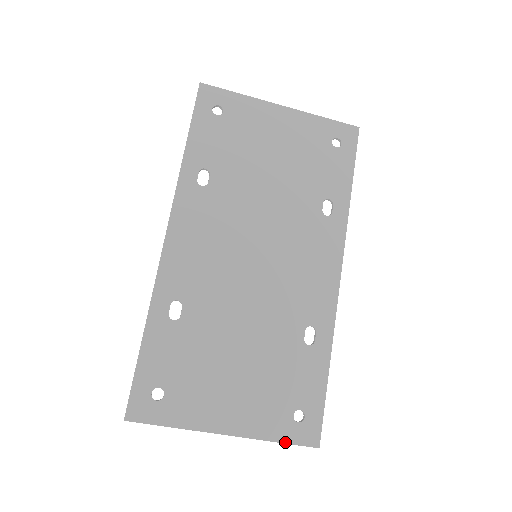
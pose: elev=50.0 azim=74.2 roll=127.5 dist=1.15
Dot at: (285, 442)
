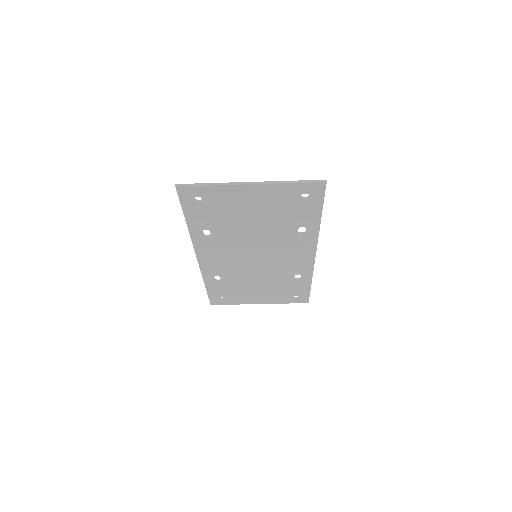
Dot at: occluded
